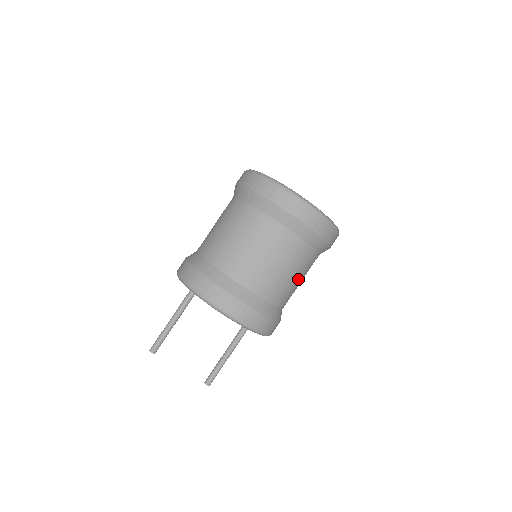
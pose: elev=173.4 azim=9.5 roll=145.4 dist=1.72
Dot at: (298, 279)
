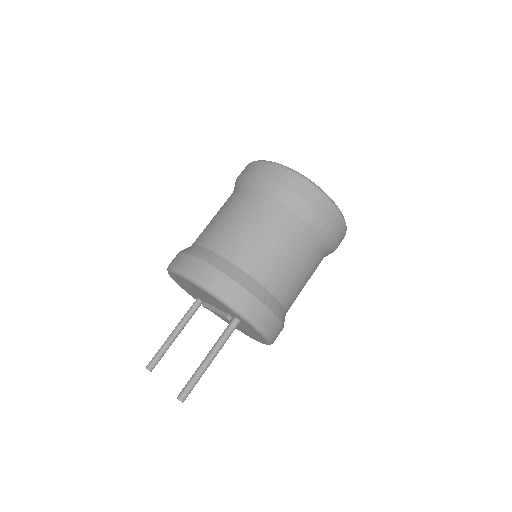
Dot at: (264, 236)
